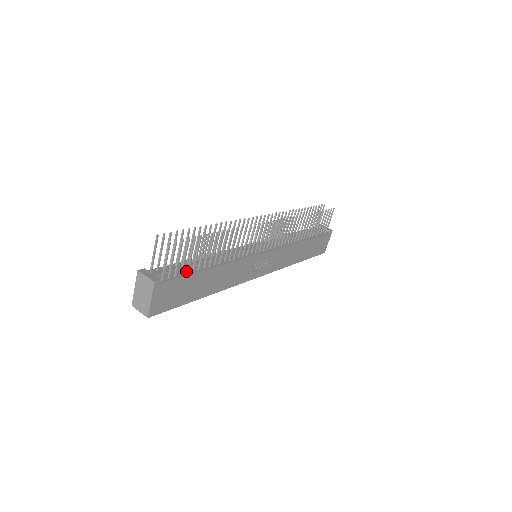
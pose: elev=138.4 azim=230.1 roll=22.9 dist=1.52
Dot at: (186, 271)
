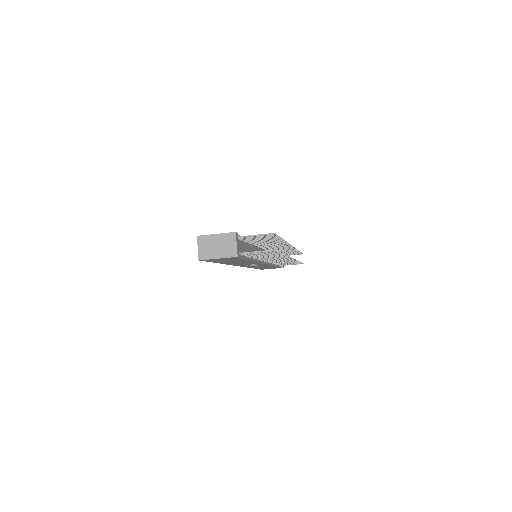
Dot at: occluded
